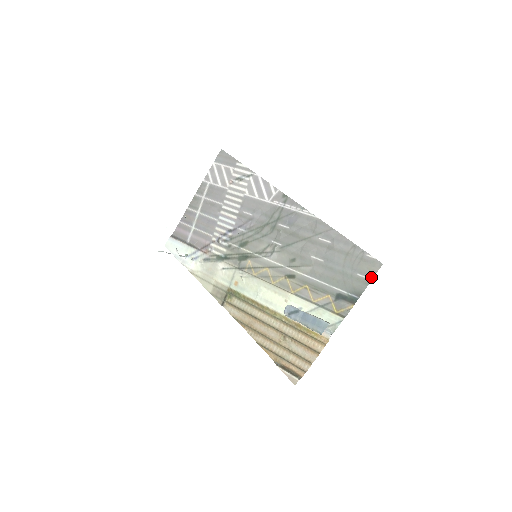
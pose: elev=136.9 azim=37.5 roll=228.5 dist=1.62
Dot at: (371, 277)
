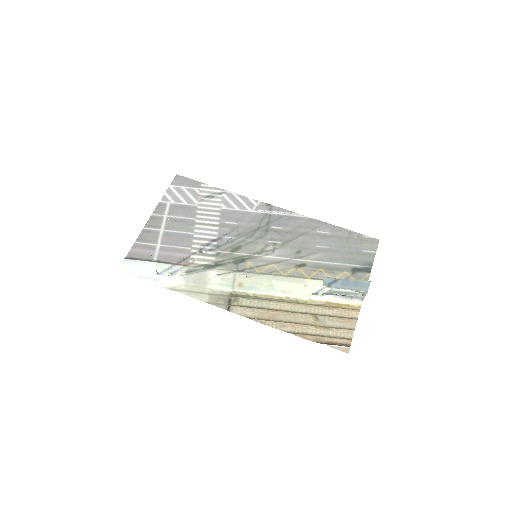
Dot at: (375, 250)
